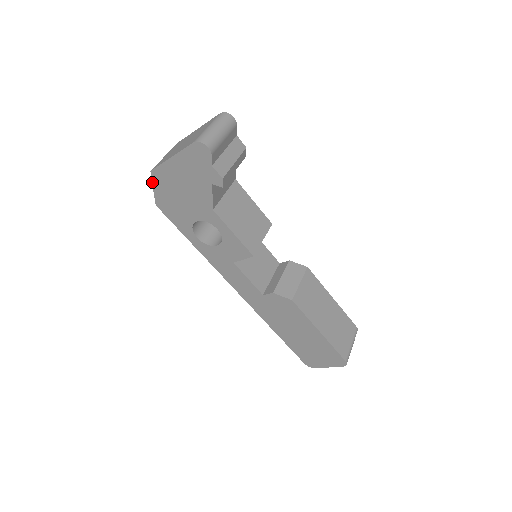
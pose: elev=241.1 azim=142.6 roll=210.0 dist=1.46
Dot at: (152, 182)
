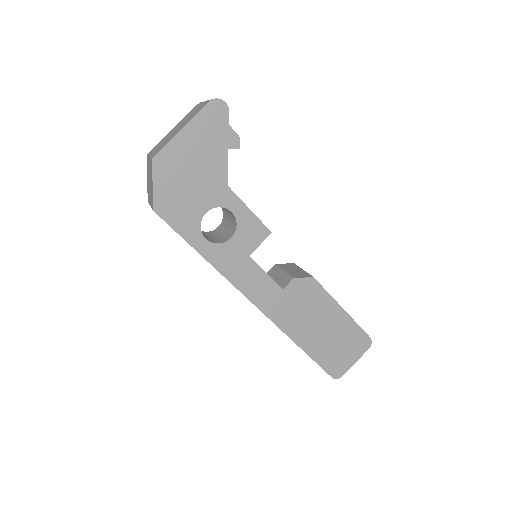
Dot at: (152, 175)
